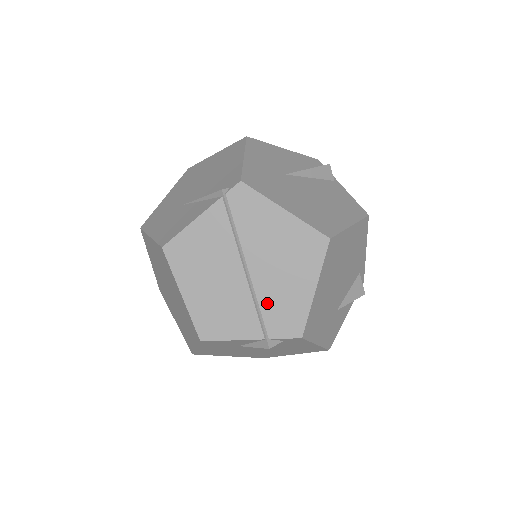
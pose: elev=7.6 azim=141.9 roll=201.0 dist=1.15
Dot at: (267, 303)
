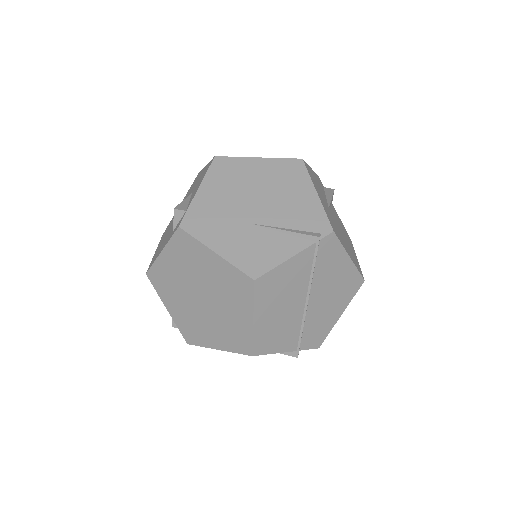
Dot at: (309, 325)
